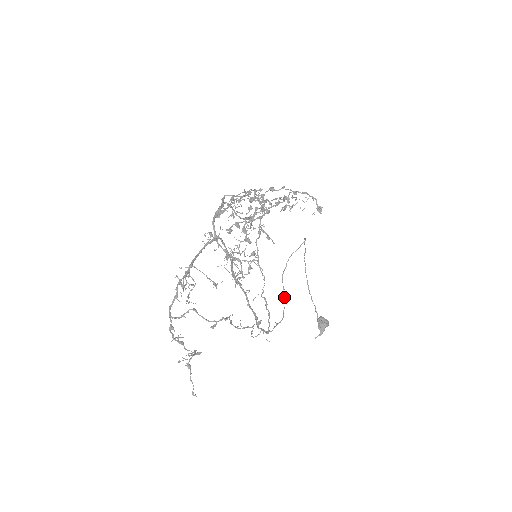
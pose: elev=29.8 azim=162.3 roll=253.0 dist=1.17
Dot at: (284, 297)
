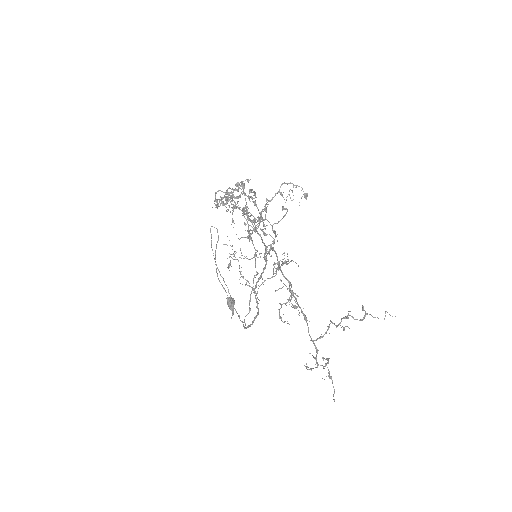
Dot at: (225, 290)
